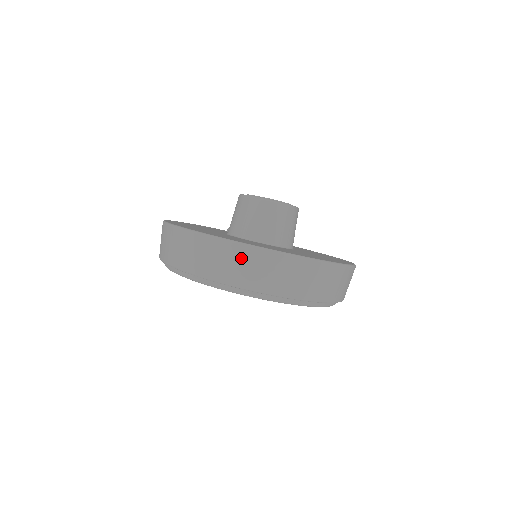
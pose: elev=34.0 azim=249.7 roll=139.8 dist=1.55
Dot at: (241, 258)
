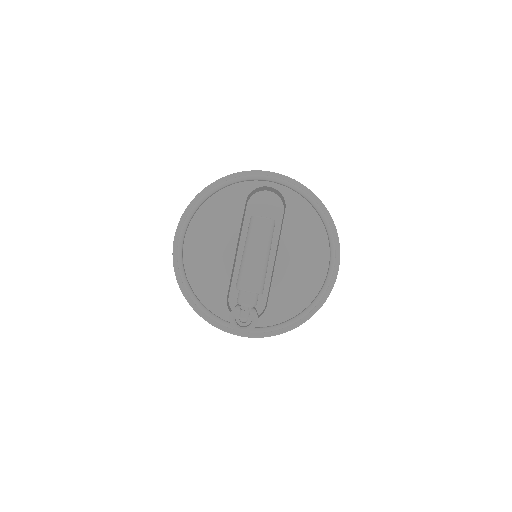
Dot at: occluded
